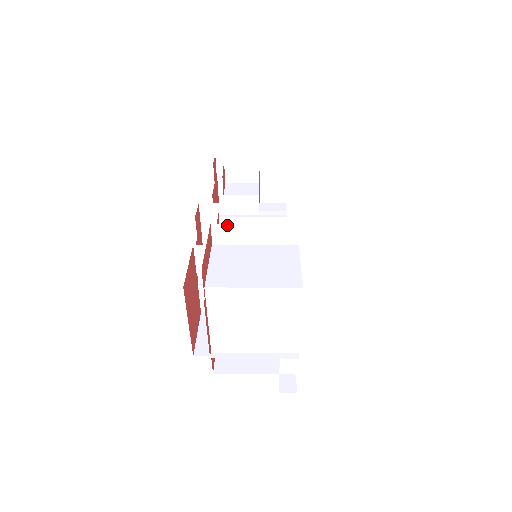
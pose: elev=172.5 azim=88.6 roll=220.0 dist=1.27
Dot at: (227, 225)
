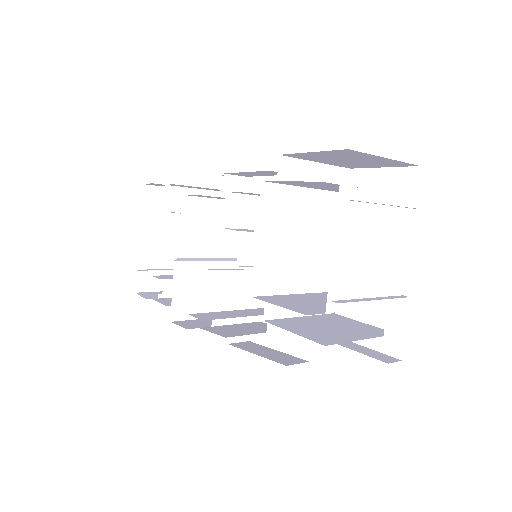
Dot at: (293, 160)
